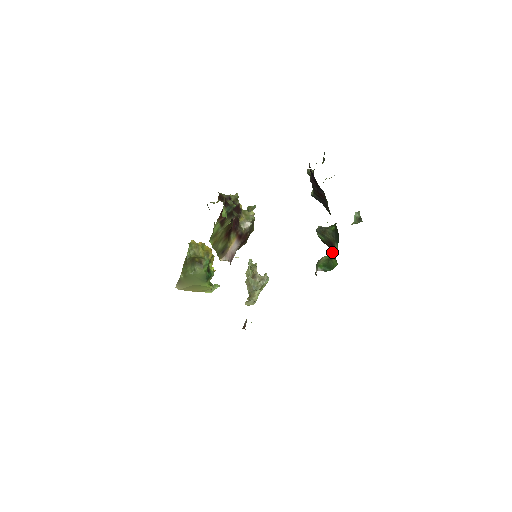
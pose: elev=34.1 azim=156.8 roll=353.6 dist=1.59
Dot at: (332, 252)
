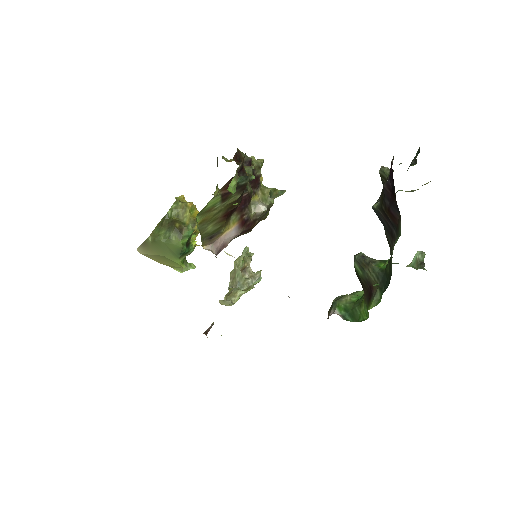
Dot at: (365, 297)
